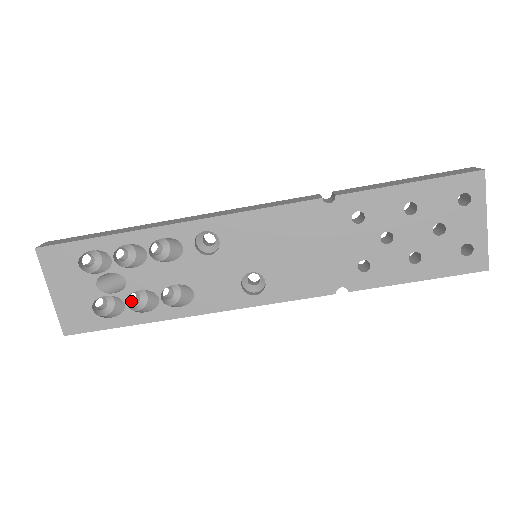
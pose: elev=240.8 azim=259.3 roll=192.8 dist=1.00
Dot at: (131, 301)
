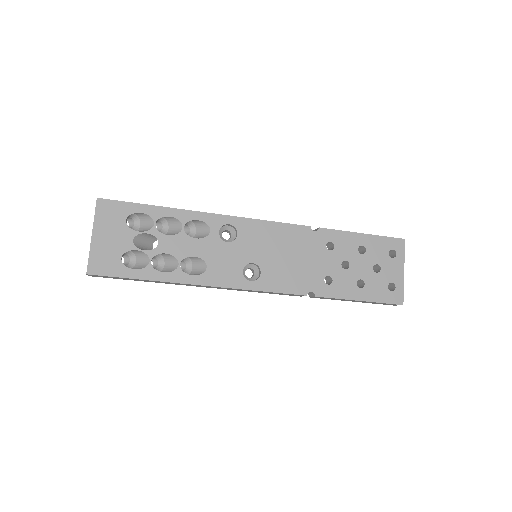
Dot at: occluded
